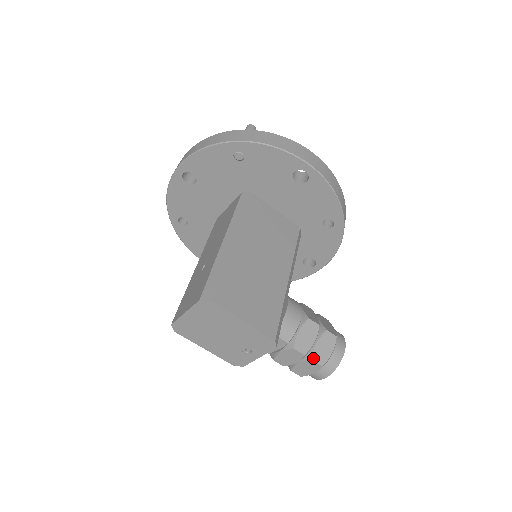
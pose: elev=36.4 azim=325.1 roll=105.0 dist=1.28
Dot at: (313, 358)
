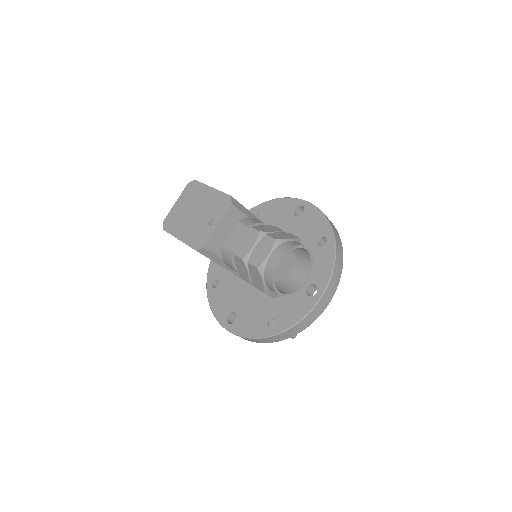
Dot at: (268, 234)
